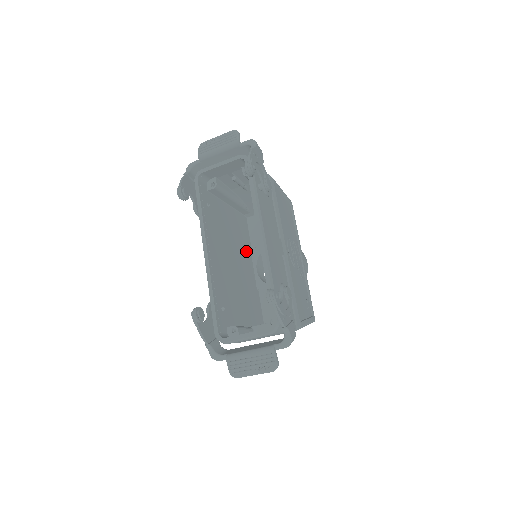
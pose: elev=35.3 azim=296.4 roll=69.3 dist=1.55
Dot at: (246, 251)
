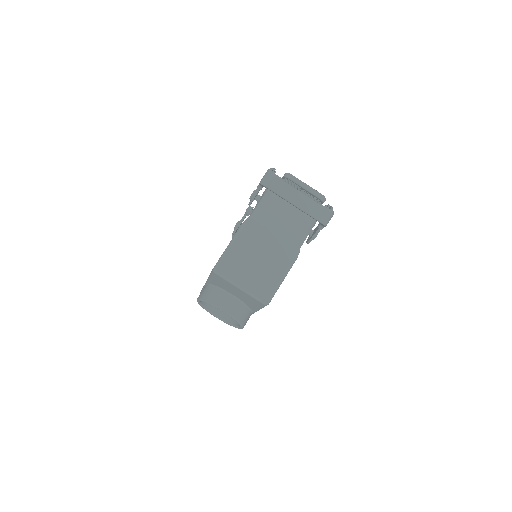
Dot at: occluded
